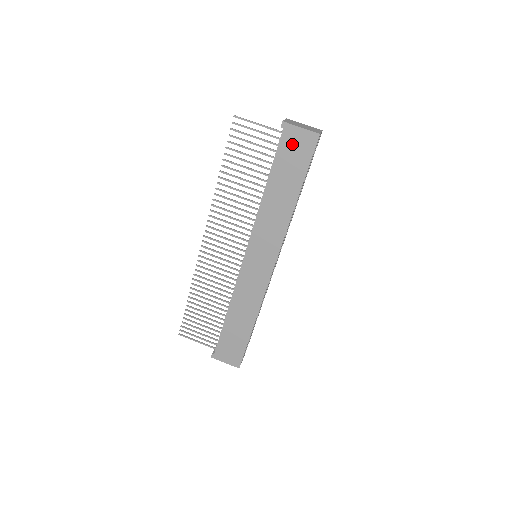
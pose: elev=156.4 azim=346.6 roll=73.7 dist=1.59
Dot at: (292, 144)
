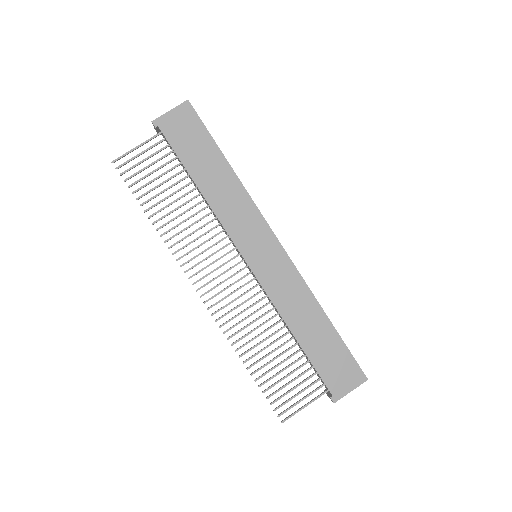
Dot at: (177, 129)
